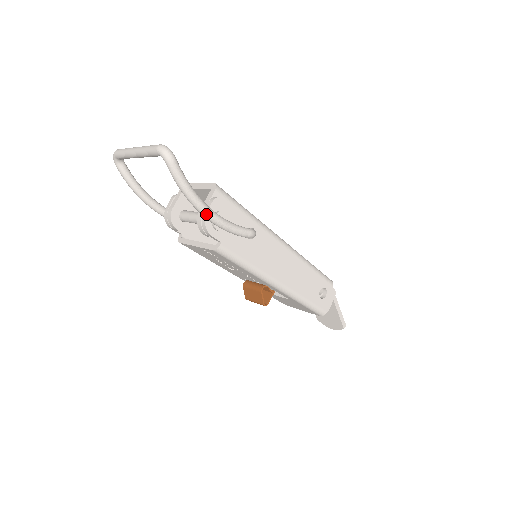
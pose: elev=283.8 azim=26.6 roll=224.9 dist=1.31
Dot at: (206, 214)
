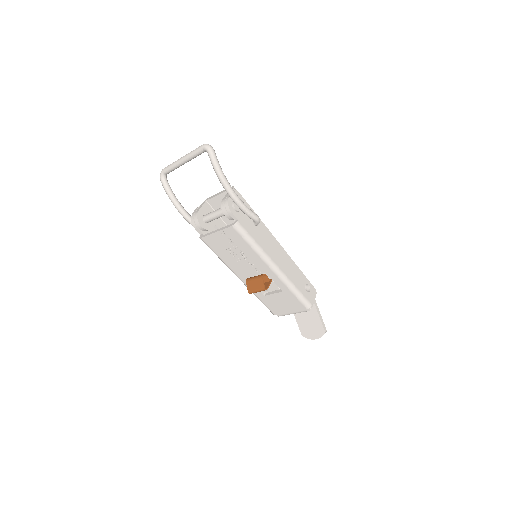
Dot at: (231, 191)
